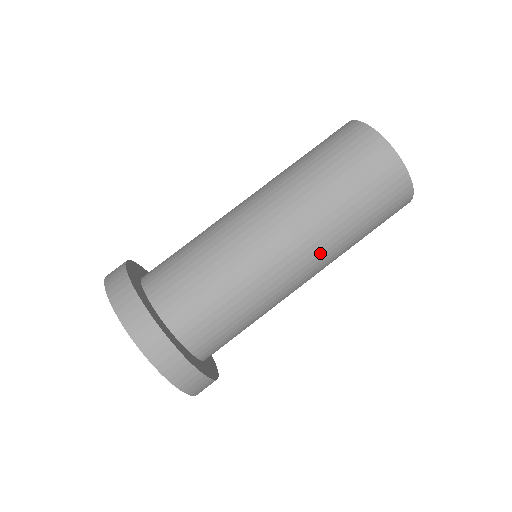
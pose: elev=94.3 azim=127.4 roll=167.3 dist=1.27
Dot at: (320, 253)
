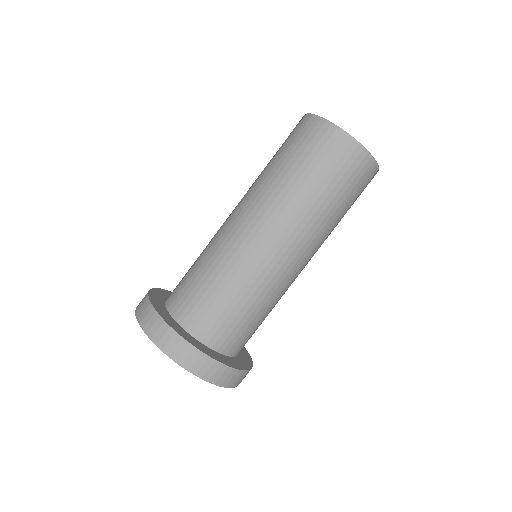
Dot at: (313, 246)
